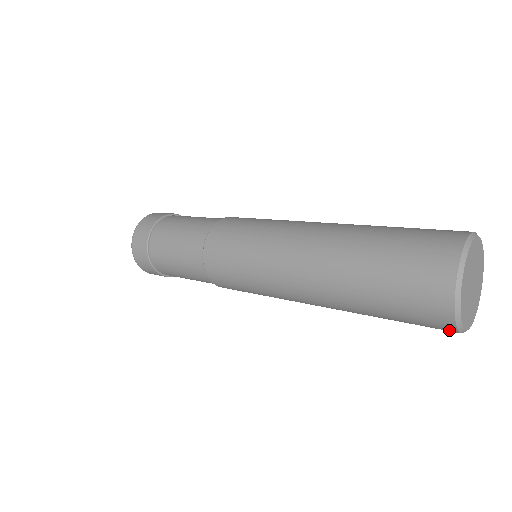
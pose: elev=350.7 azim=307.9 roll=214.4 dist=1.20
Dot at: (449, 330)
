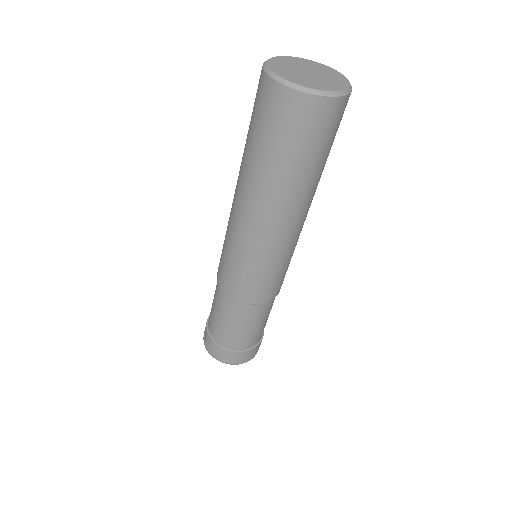
Dot at: (299, 100)
